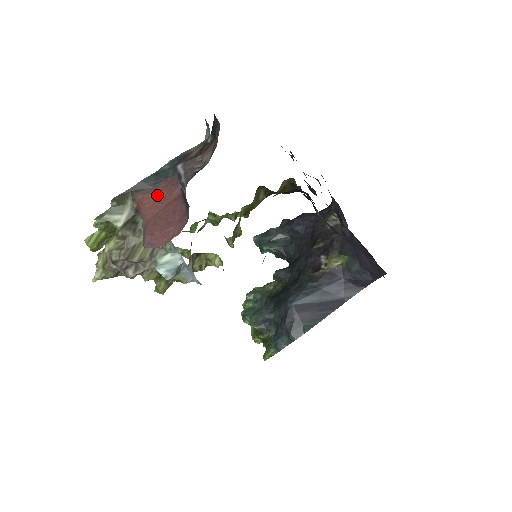
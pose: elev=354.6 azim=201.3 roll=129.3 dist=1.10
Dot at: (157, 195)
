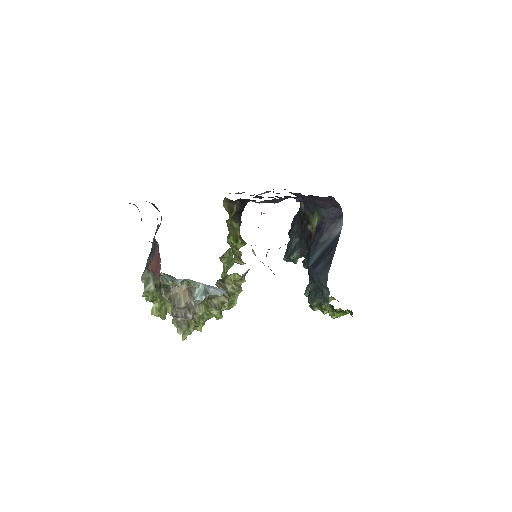
Dot at: (154, 259)
